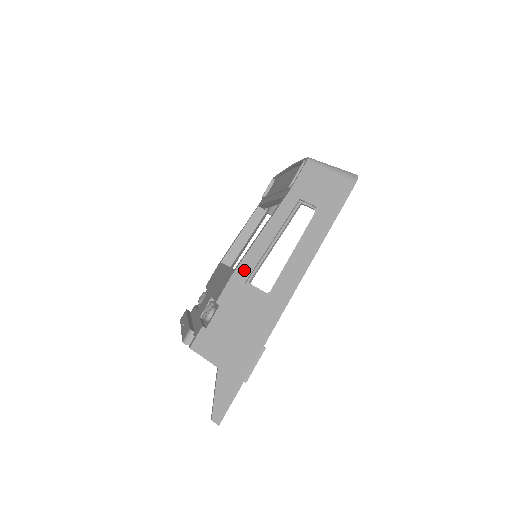
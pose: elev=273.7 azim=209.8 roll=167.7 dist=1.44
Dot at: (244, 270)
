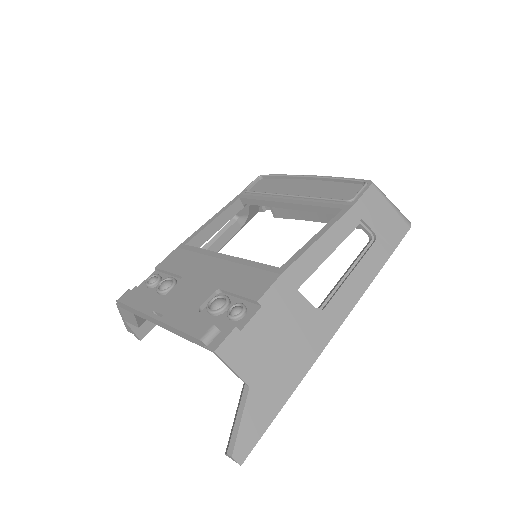
Dot at: (297, 273)
